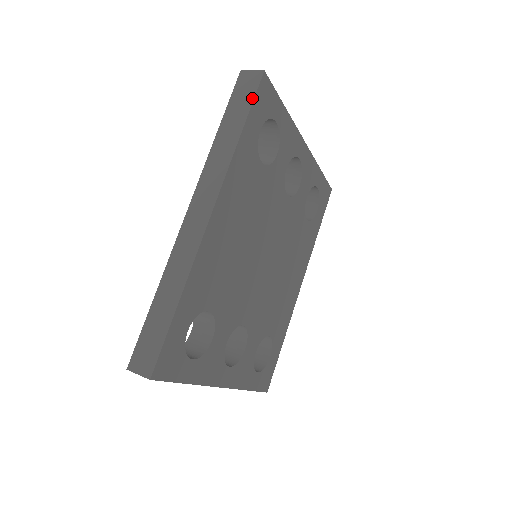
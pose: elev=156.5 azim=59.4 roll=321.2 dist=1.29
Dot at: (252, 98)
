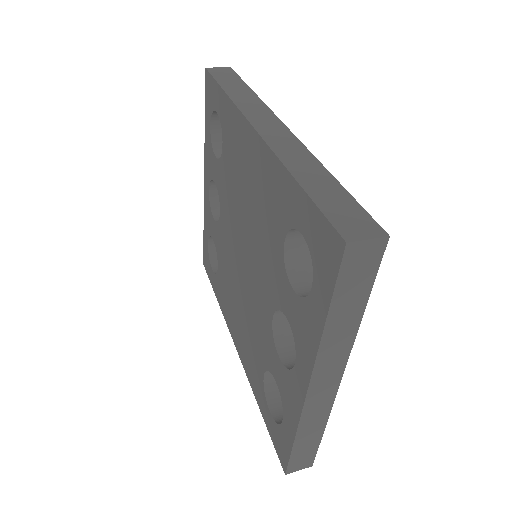
Dot at: (238, 76)
